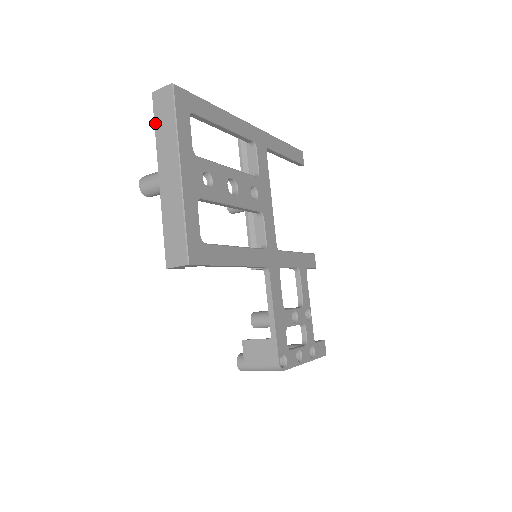
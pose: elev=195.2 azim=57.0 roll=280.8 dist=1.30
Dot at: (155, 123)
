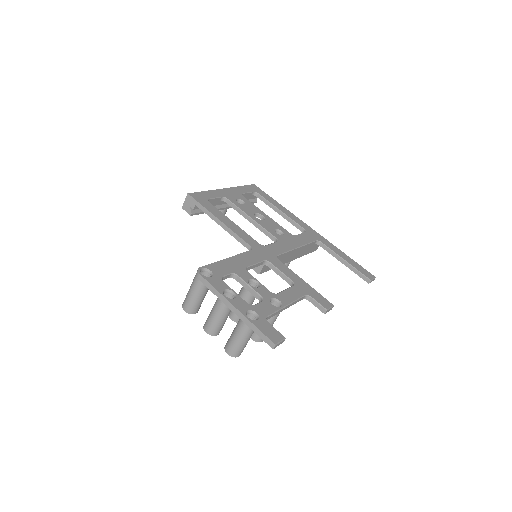
Dot at: occluded
